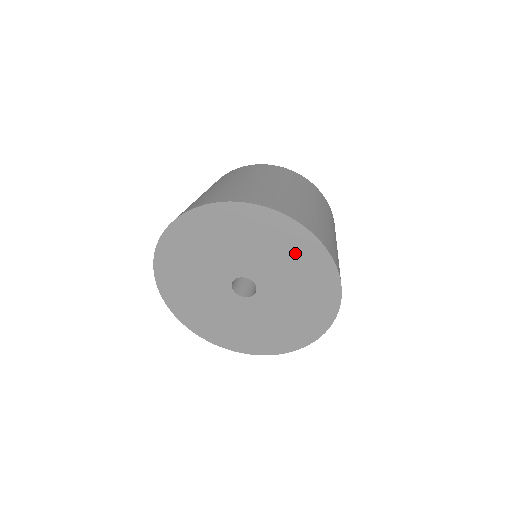
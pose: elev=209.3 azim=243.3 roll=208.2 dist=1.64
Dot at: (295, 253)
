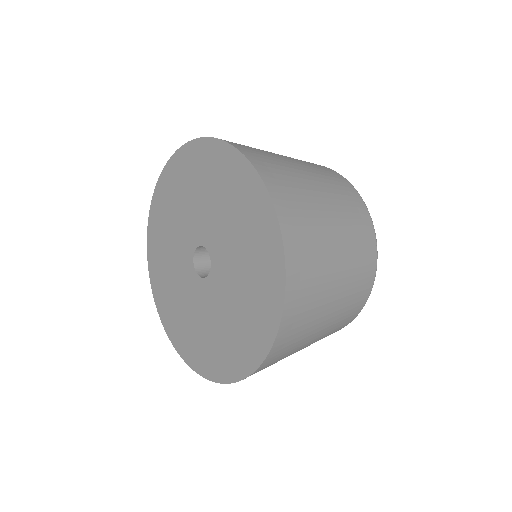
Dot at: (192, 175)
